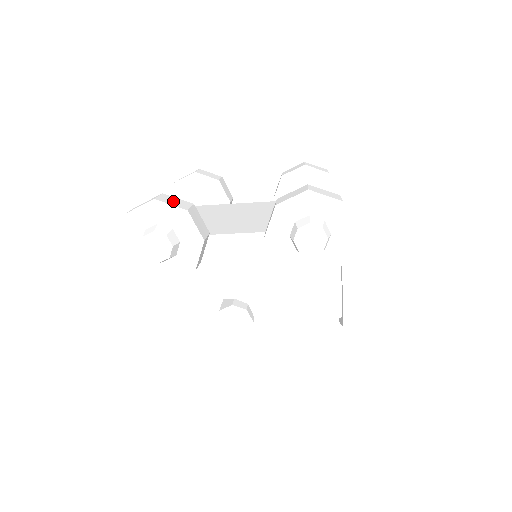
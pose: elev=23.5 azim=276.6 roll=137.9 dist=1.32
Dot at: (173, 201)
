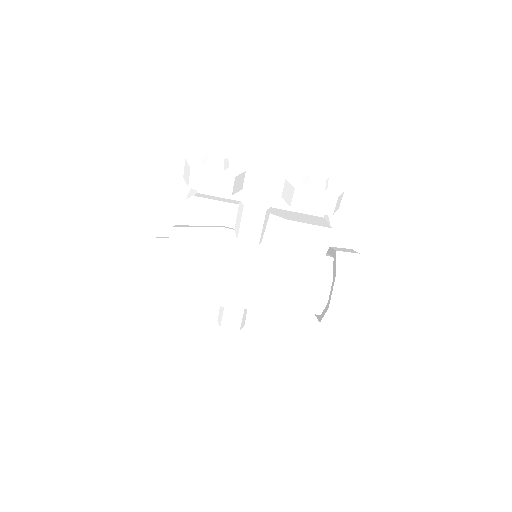
Dot at: occluded
